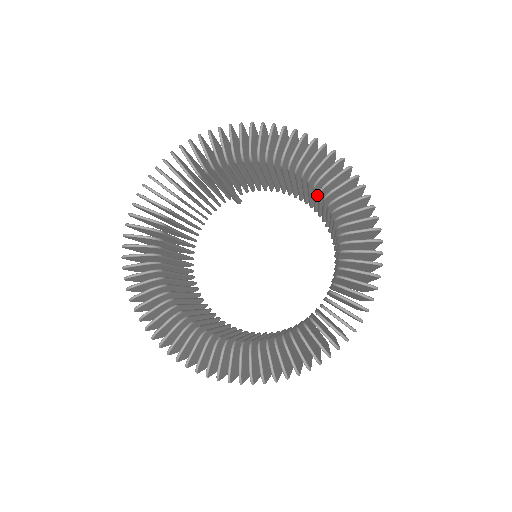
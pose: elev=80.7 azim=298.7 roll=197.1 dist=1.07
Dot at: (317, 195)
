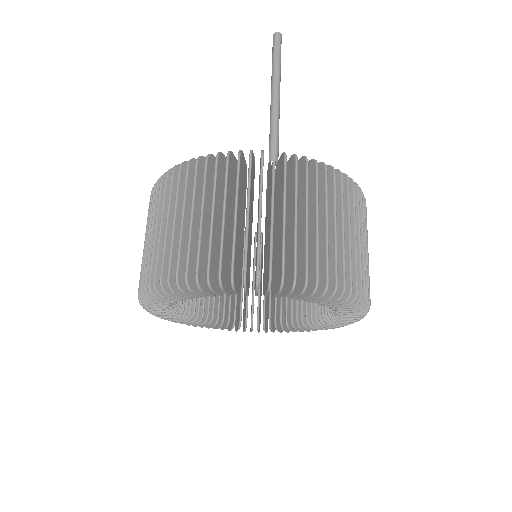
Dot at: occluded
